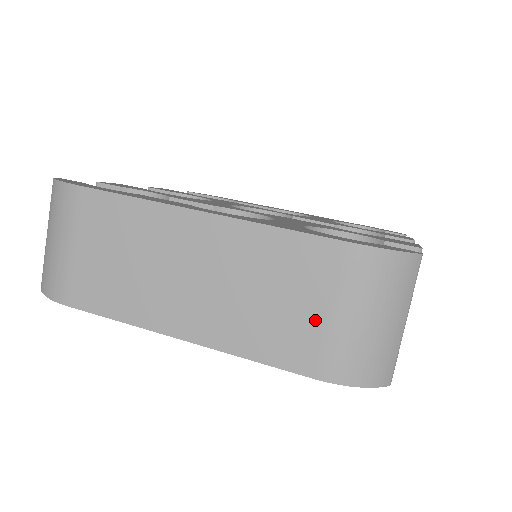
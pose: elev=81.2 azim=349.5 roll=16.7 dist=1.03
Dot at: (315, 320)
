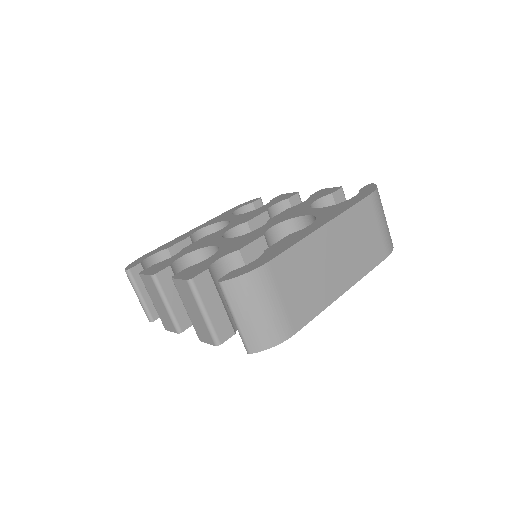
Dot at: (377, 234)
